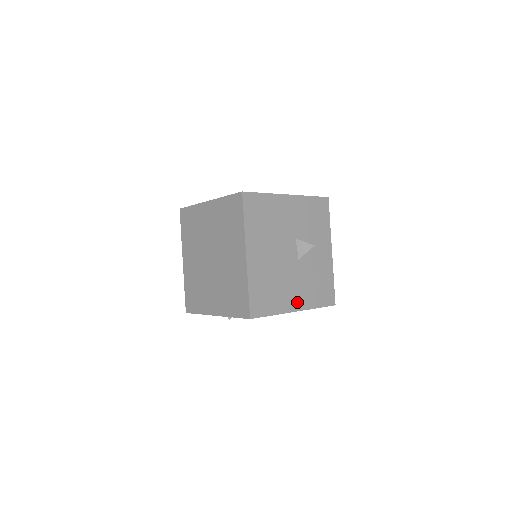
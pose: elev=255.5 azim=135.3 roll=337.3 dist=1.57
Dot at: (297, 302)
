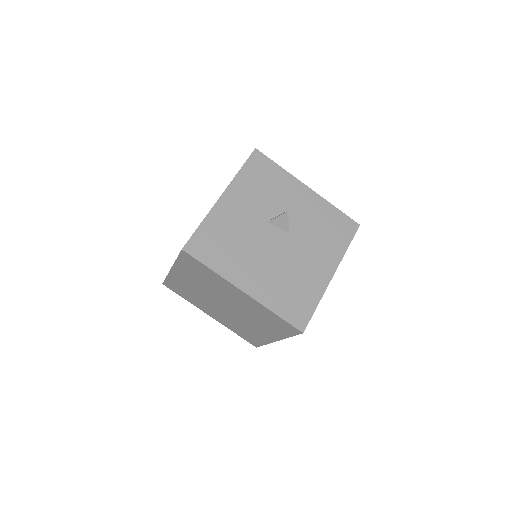
Dot at: (326, 268)
